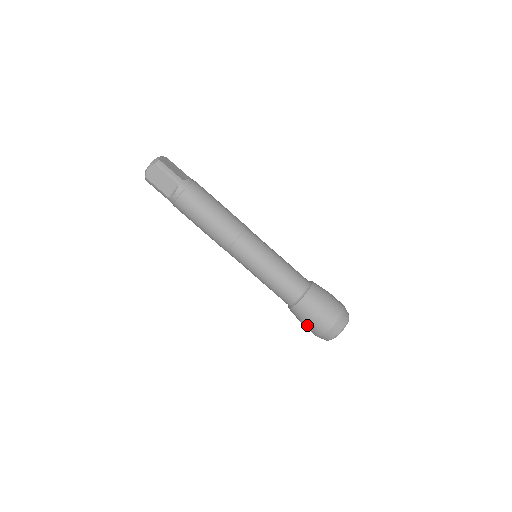
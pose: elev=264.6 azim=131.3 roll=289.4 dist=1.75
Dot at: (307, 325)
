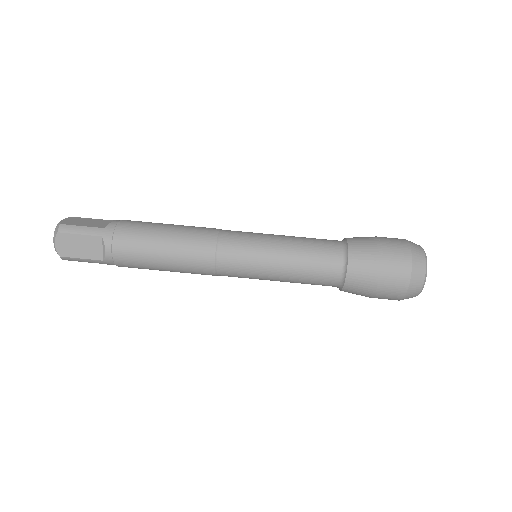
Dot at: (378, 295)
